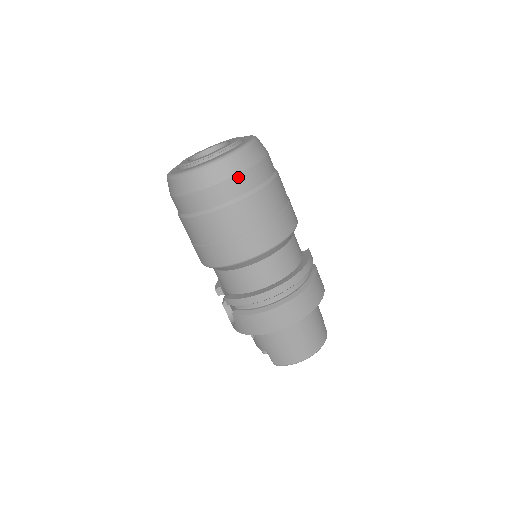
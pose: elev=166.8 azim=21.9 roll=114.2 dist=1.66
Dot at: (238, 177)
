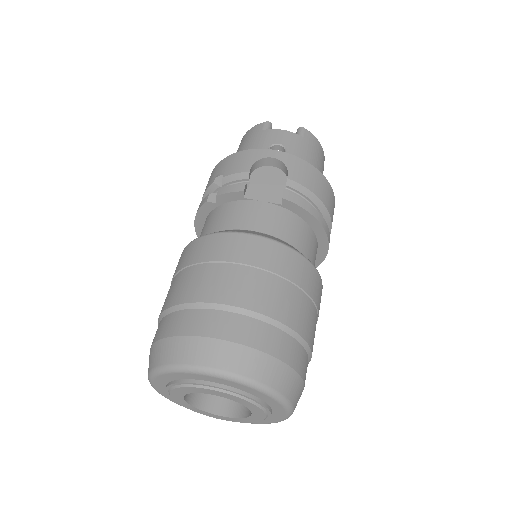
Dot at: occluded
